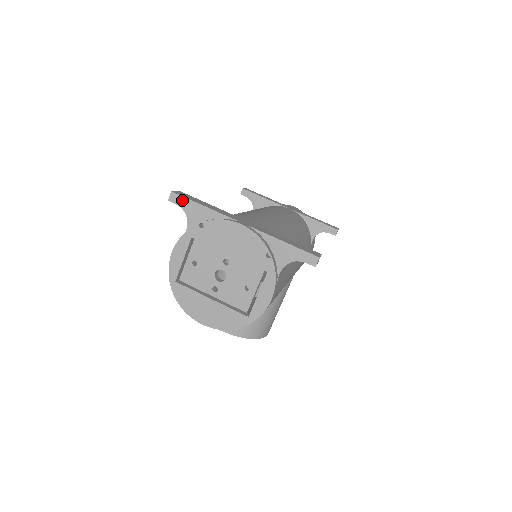
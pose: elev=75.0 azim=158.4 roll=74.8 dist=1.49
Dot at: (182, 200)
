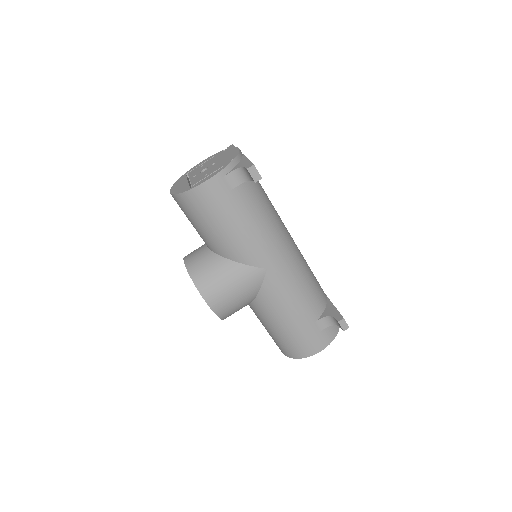
Dot at: occluded
